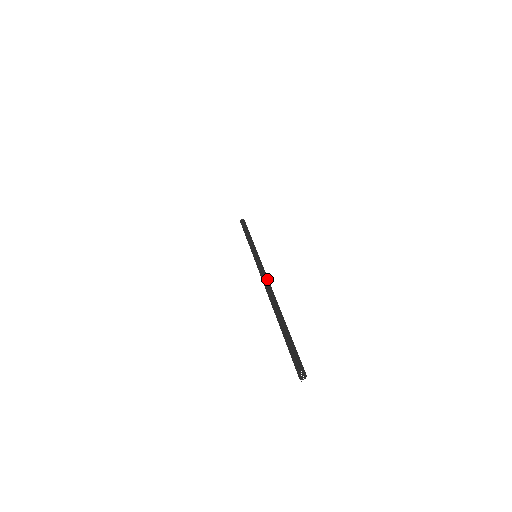
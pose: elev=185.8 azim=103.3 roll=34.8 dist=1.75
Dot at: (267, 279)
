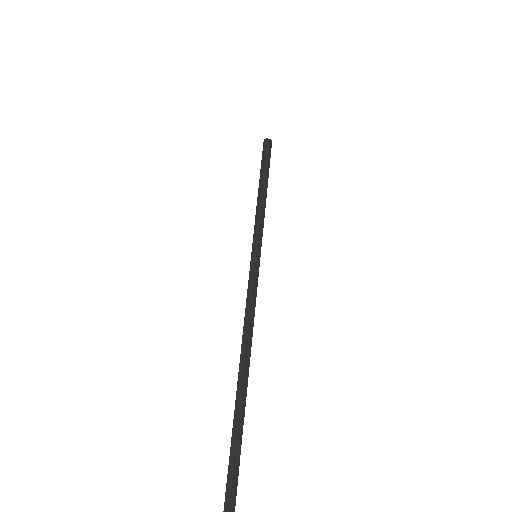
Dot at: (247, 333)
